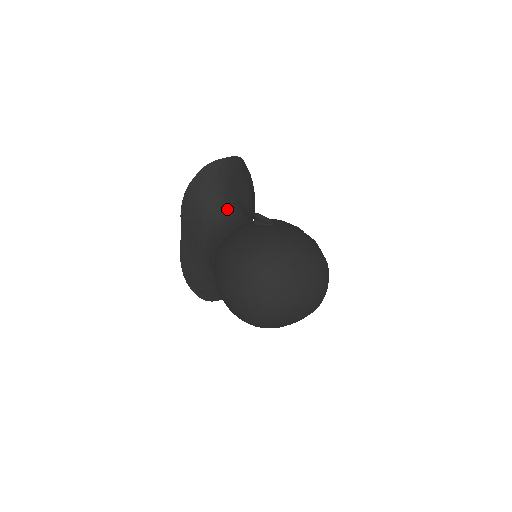
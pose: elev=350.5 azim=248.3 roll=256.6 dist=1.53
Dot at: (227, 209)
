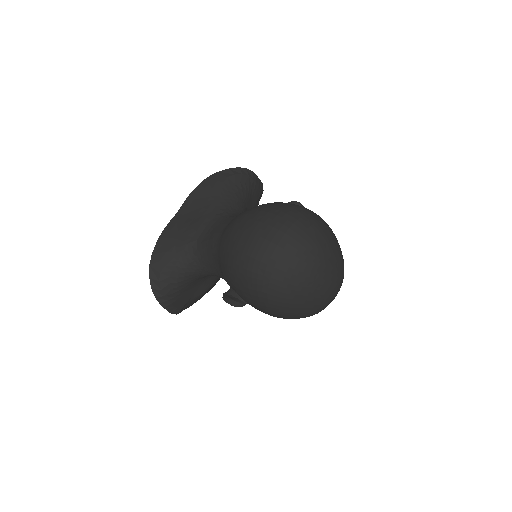
Dot at: (241, 210)
